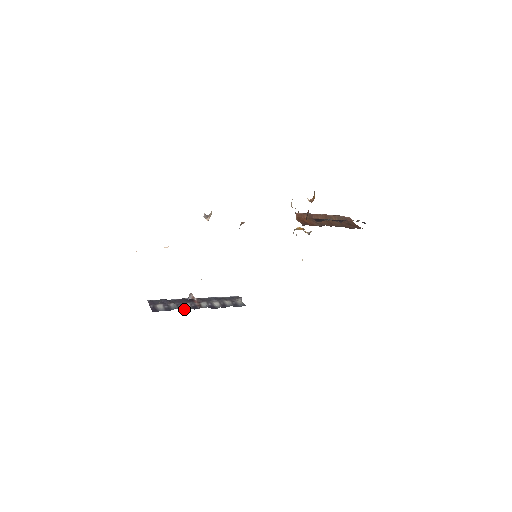
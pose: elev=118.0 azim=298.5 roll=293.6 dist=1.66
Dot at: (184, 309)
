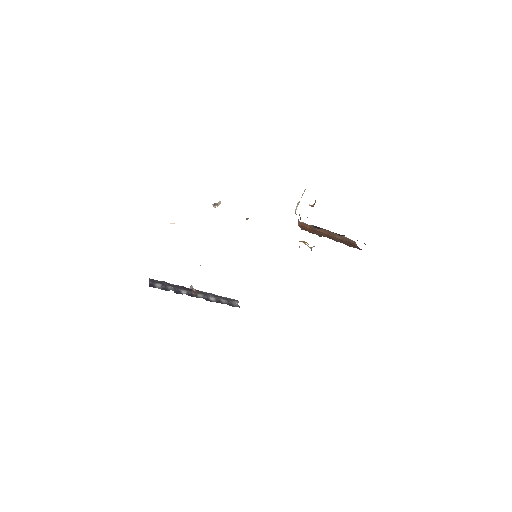
Dot at: (180, 293)
